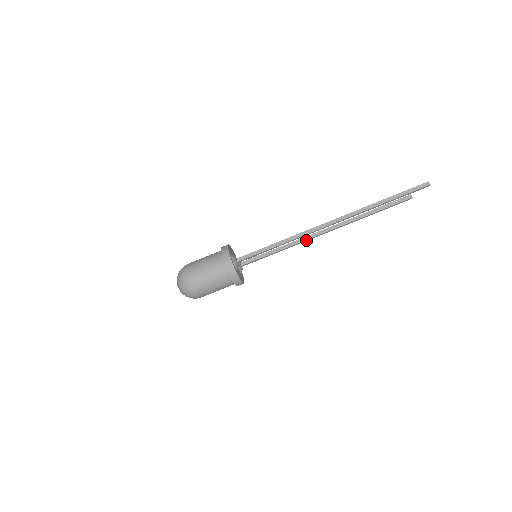
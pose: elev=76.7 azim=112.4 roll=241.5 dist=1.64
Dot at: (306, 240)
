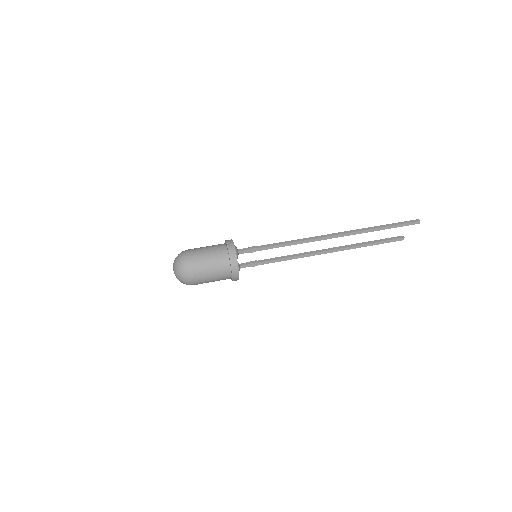
Dot at: (305, 255)
